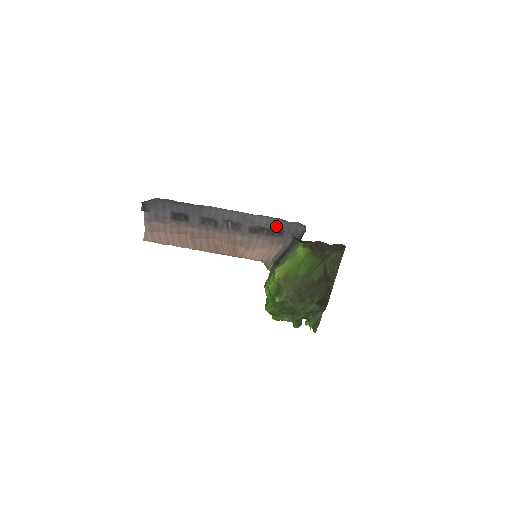
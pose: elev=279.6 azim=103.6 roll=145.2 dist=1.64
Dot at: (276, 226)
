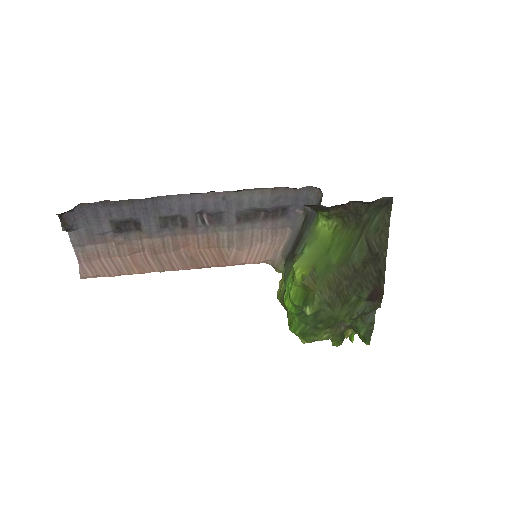
Dot at: (276, 201)
